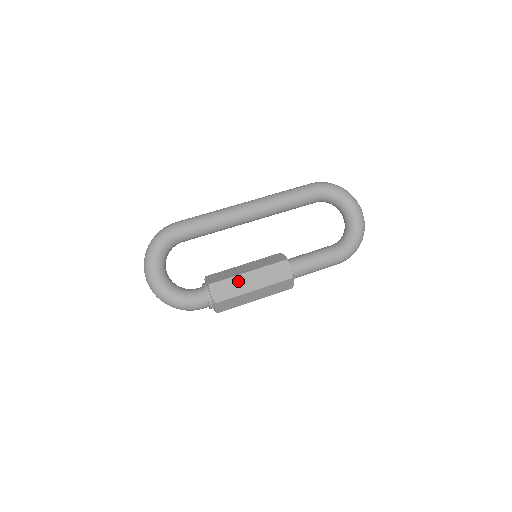
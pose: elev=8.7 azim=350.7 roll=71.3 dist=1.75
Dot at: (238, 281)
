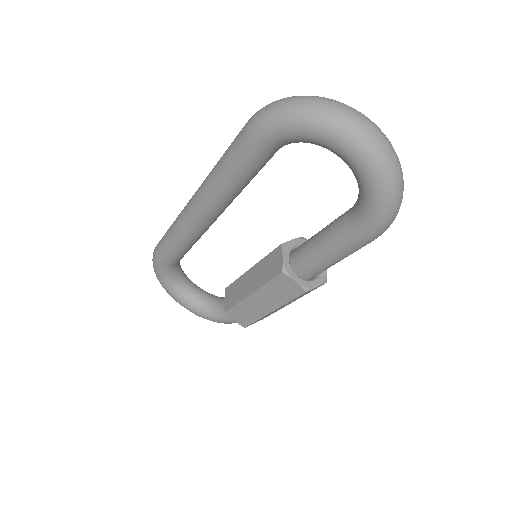
Dot at: (248, 305)
